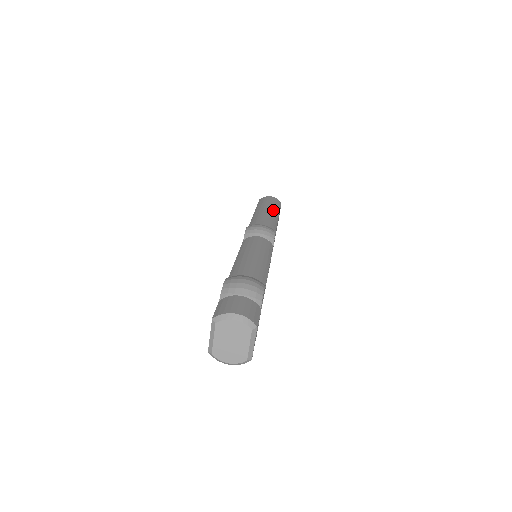
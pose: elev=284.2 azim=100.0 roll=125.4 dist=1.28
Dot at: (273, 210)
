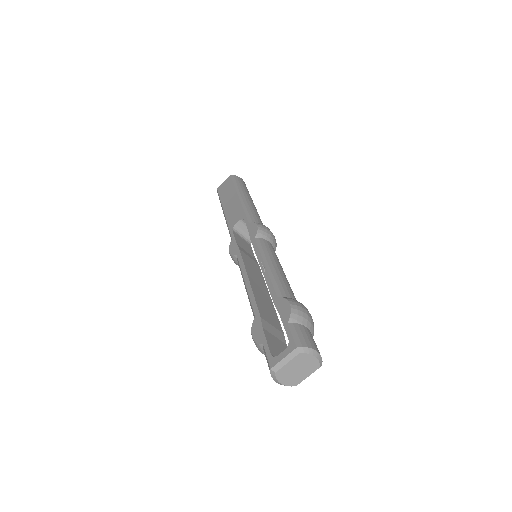
Dot at: occluded
